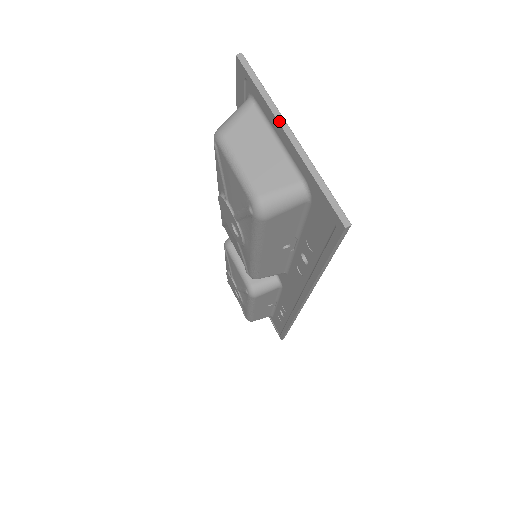
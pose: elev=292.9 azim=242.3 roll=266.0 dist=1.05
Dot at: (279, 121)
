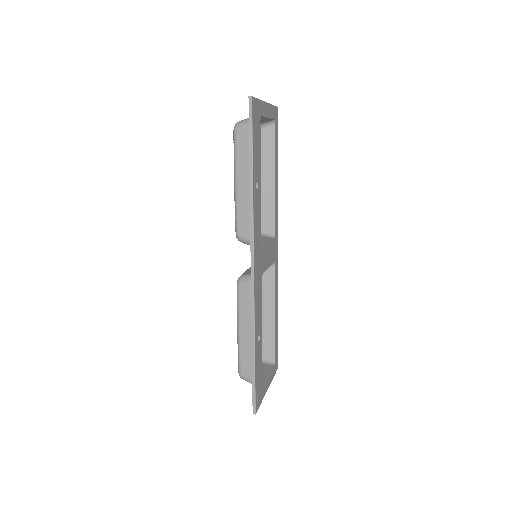
Dot at: occluded
